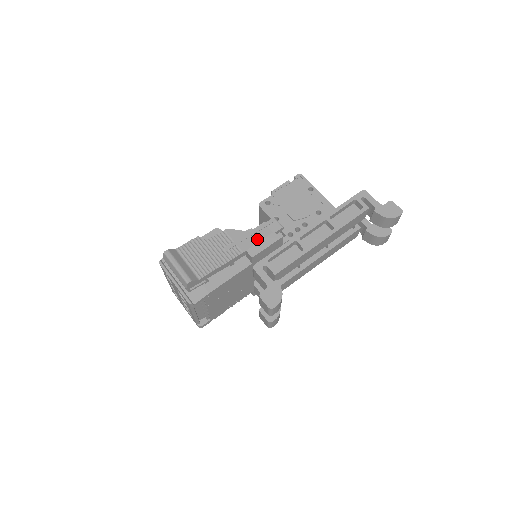
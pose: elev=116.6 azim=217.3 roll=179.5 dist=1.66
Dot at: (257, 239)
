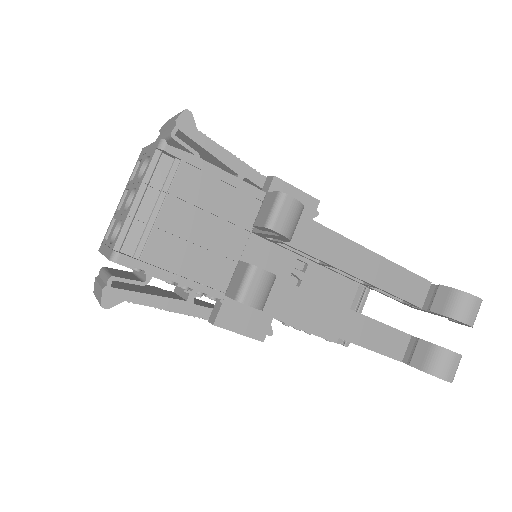
Dot at: occluded
